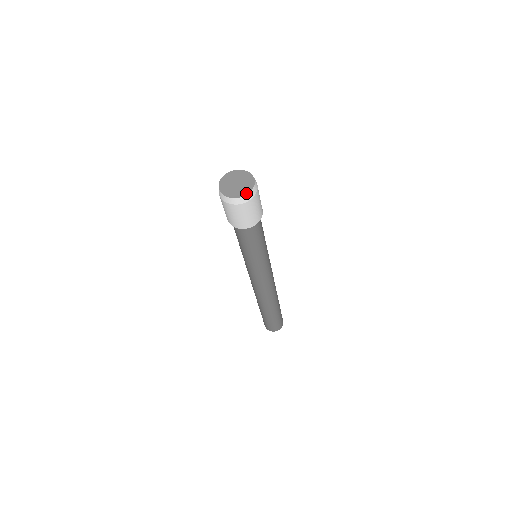
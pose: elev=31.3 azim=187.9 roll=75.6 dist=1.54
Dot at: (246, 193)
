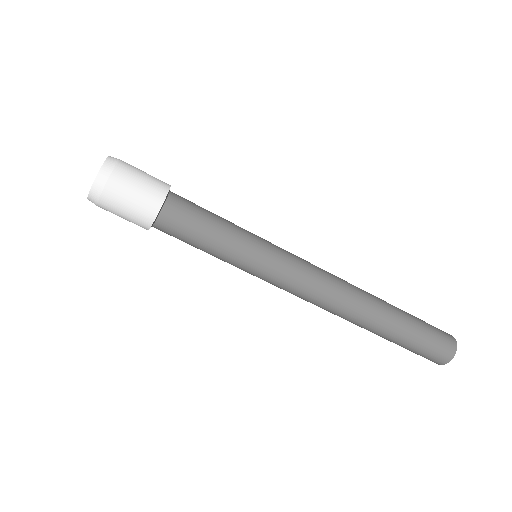
Dot at: (100, 169)
